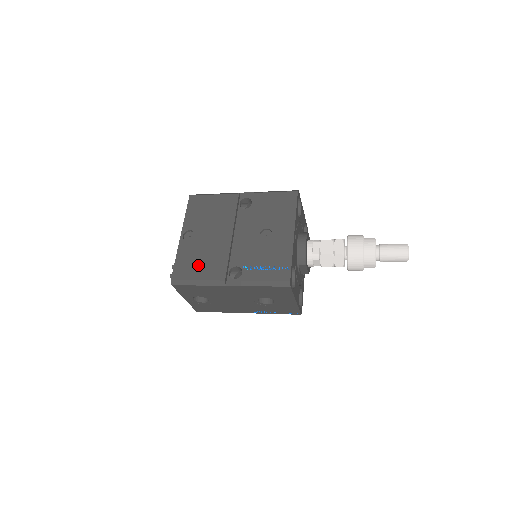
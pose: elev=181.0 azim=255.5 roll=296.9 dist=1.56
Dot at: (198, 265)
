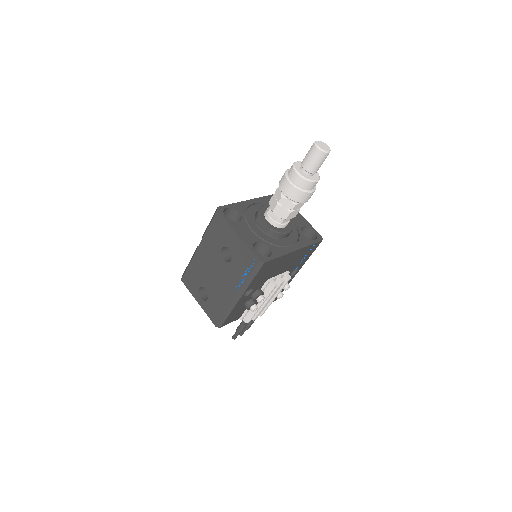
Dot at: occluded
